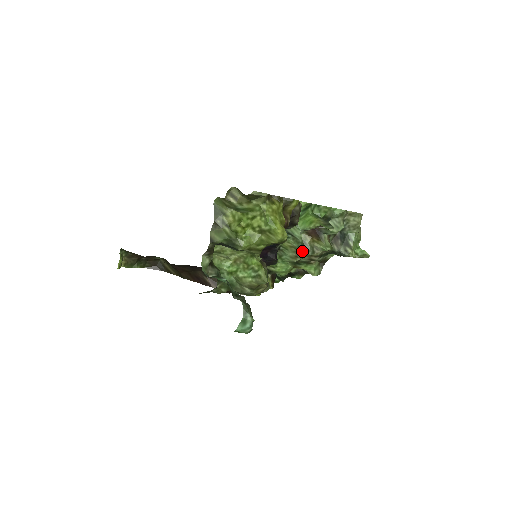
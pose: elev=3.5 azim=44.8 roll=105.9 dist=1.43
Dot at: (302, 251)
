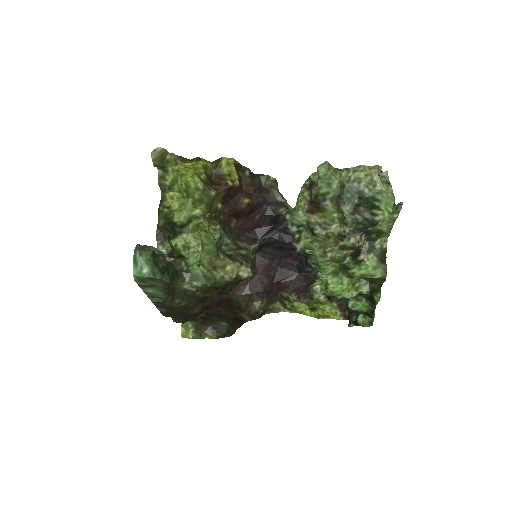
Dot at: (319, 238)
